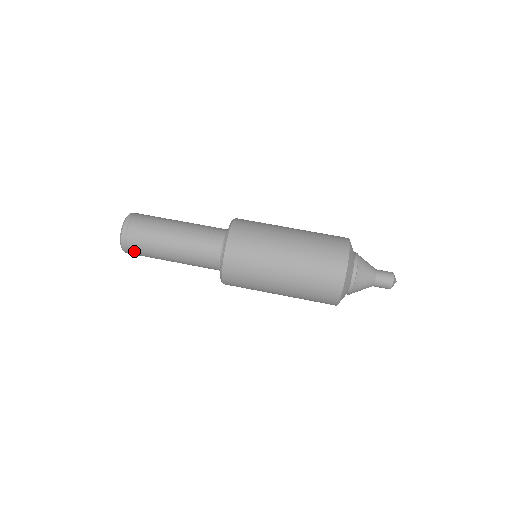
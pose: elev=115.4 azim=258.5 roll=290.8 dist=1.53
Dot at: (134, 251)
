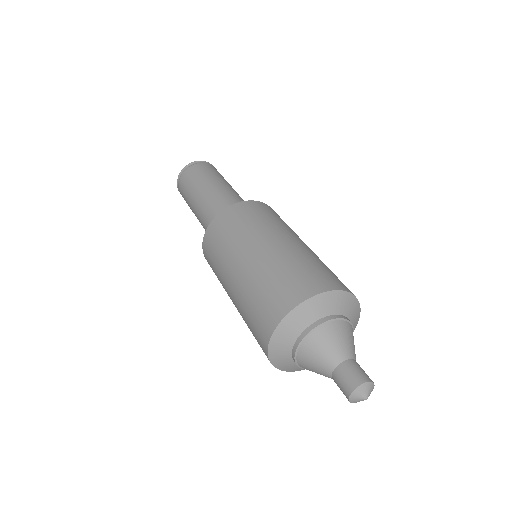
Dot at: occluded
